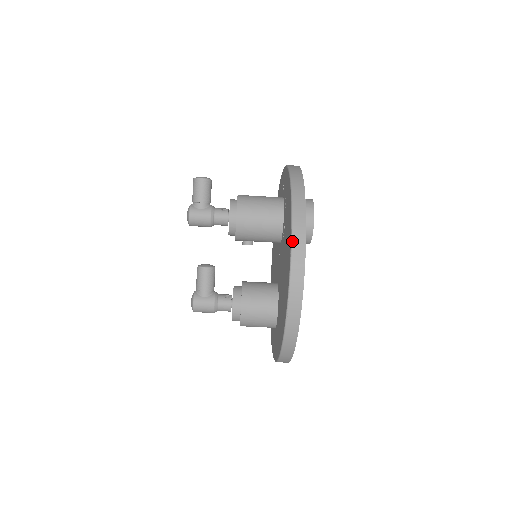
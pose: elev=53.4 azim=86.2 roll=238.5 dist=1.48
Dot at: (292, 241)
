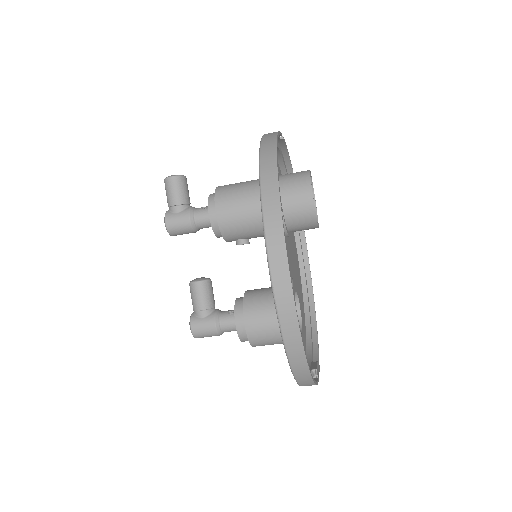
Dot at: (263, 220)
